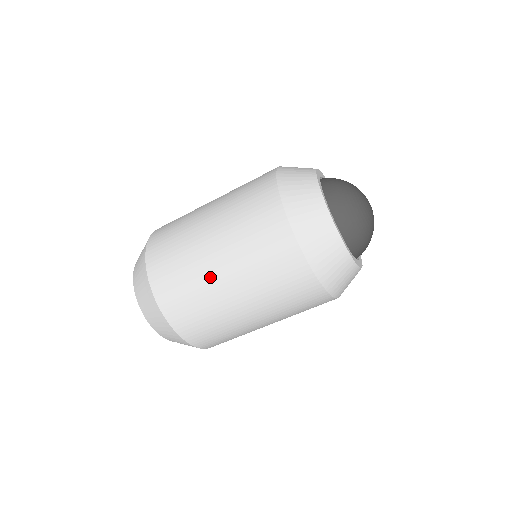
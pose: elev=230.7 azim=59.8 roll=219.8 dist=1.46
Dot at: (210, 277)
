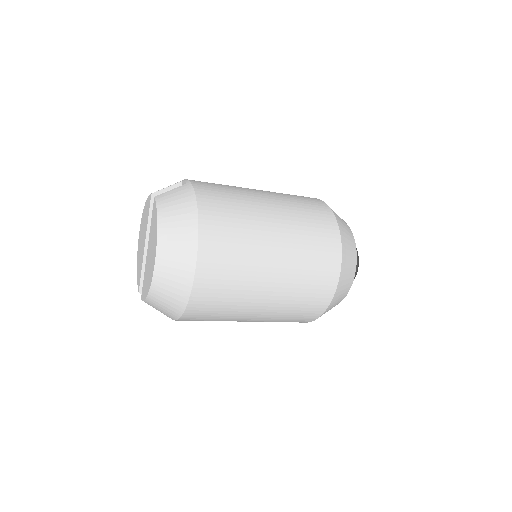
Dot at: (255, 294)
